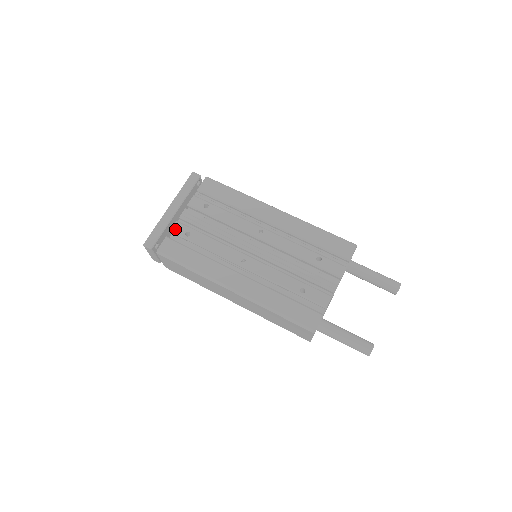
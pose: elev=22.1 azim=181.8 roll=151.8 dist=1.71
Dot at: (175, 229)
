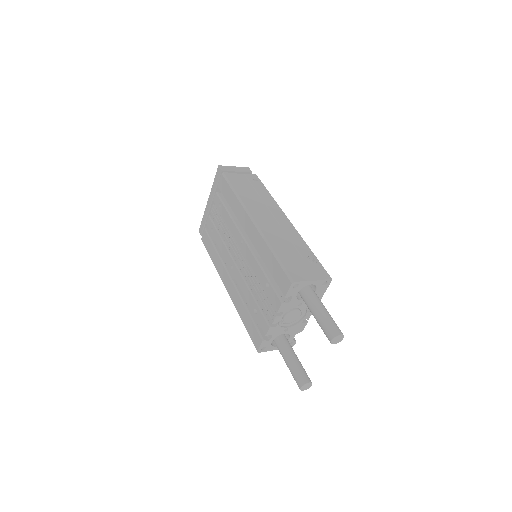
Dot at: (208, 223)
